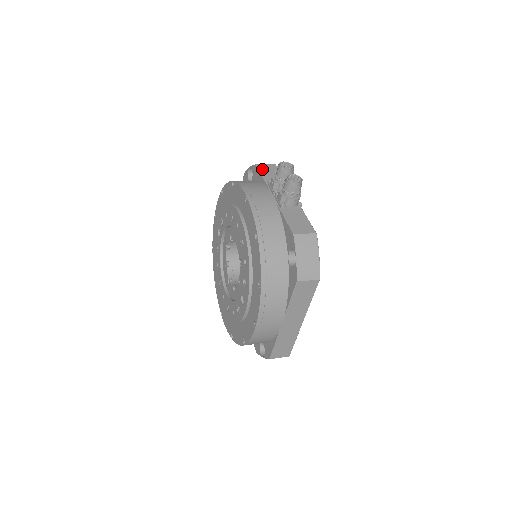
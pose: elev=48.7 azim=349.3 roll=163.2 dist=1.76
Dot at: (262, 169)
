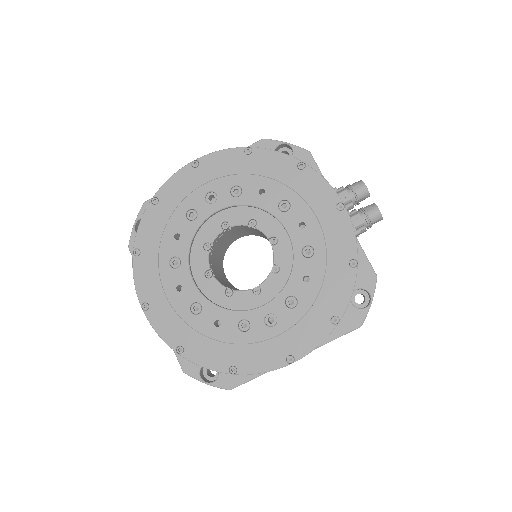
Dot at: (316, 163)
